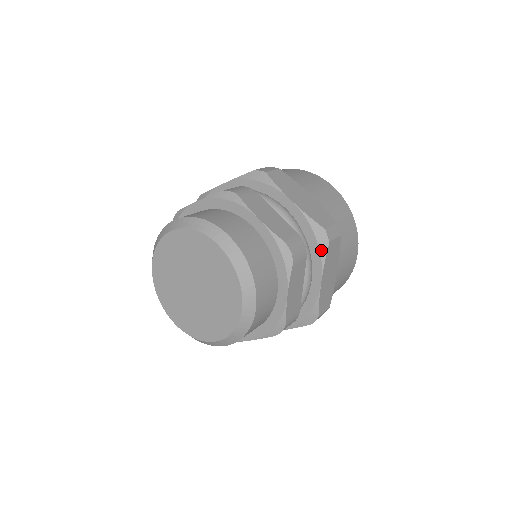
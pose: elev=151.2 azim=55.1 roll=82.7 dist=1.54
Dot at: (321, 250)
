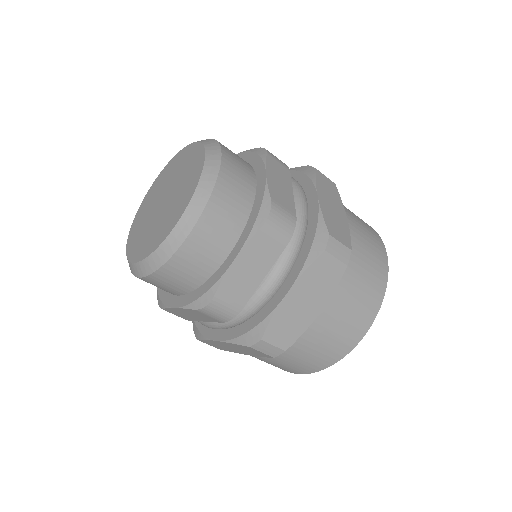
Dot at: (310, 254)
